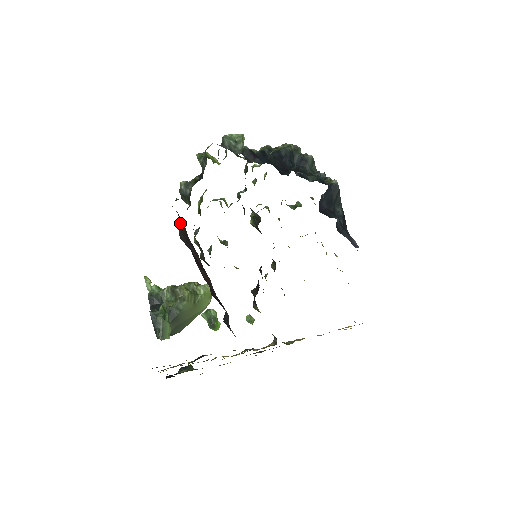
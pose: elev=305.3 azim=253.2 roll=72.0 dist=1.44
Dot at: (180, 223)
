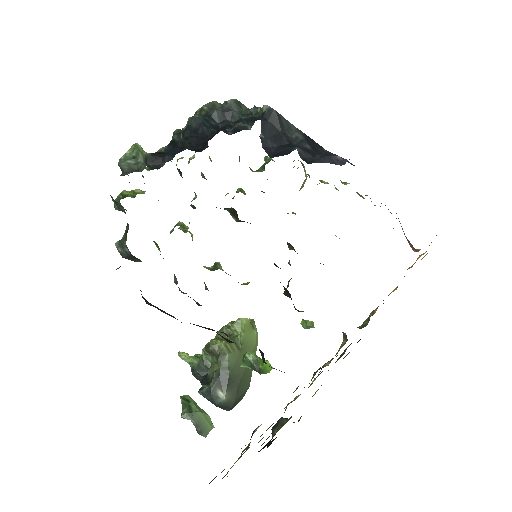
Dot at: occluded
